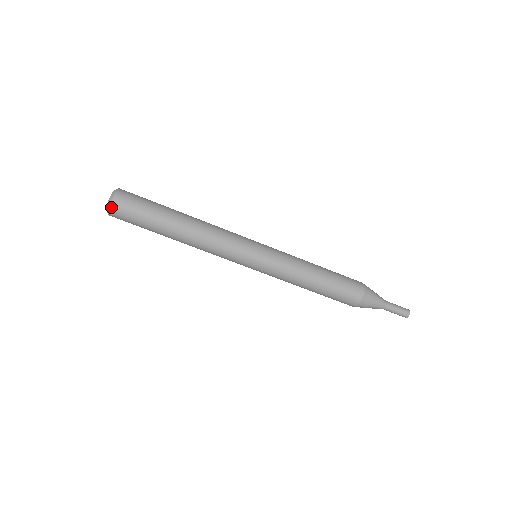
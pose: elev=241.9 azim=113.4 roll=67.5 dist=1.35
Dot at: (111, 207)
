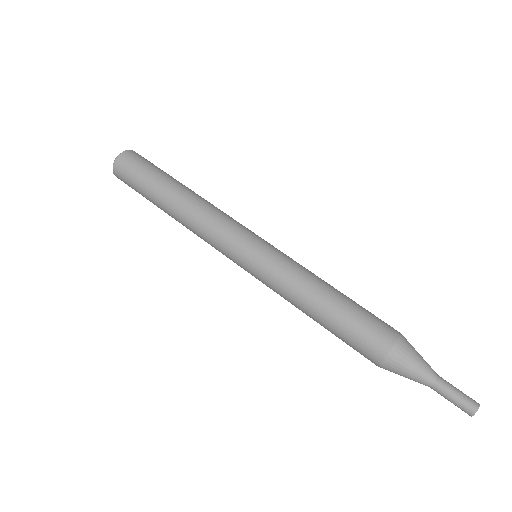
Dot at: (116, 162)
